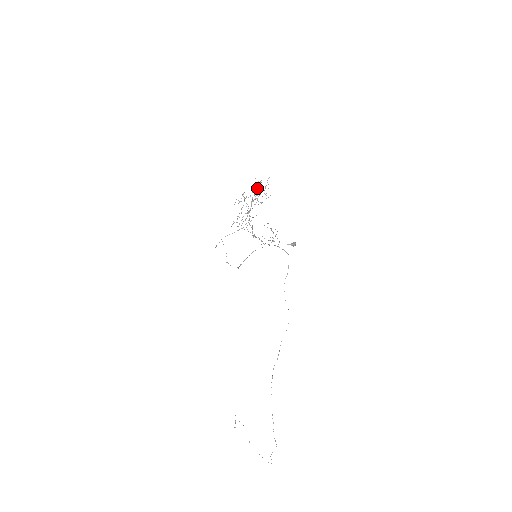
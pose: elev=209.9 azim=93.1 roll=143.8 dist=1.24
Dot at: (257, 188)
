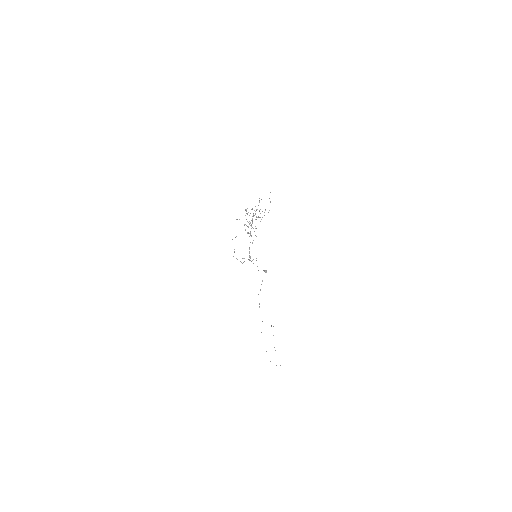
Dot at: occluded
